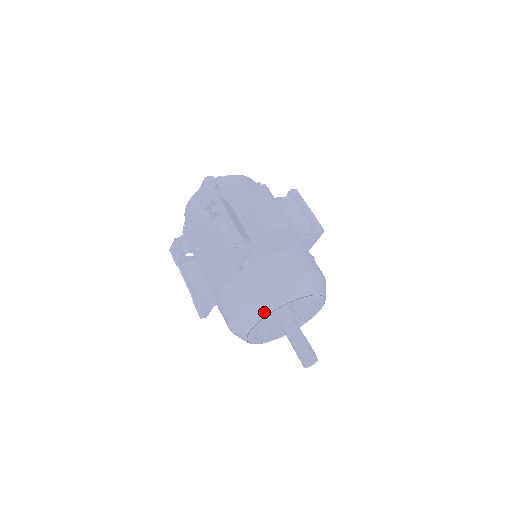
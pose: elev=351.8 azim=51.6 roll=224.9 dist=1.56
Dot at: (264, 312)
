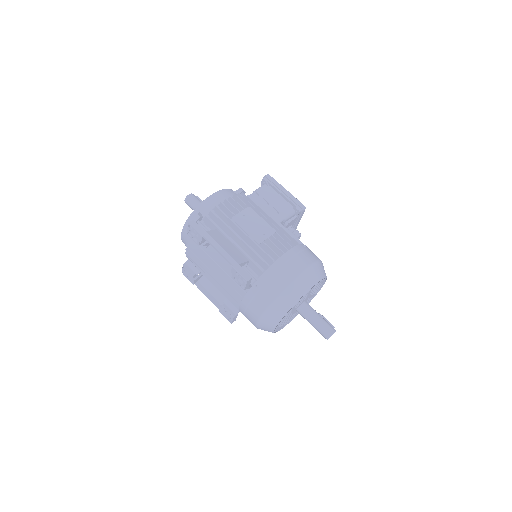
Dot at: (280, 316)
